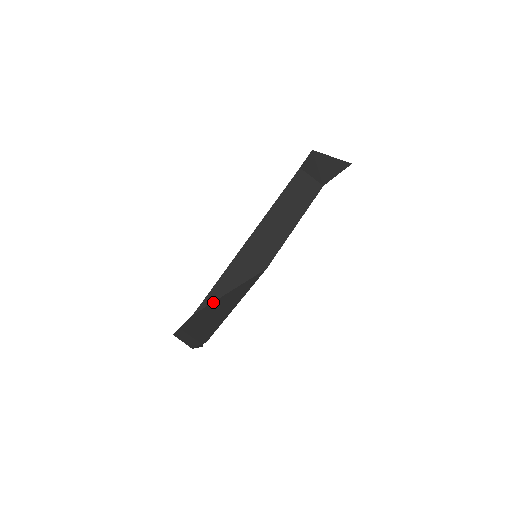
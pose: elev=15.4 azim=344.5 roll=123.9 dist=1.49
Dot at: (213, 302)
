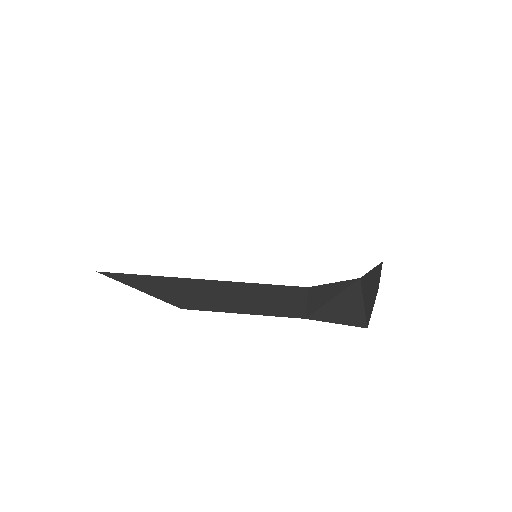
Dot at: (119, 281)
